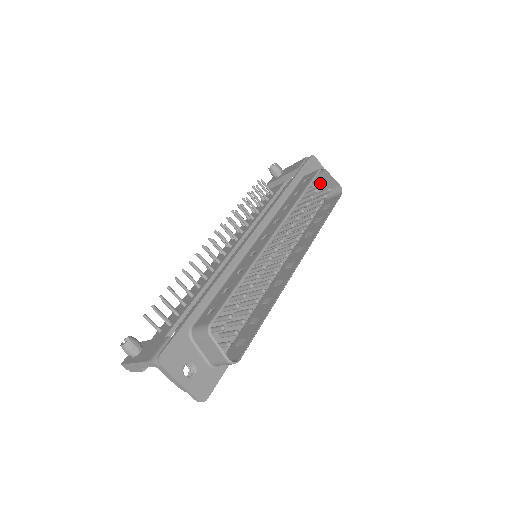
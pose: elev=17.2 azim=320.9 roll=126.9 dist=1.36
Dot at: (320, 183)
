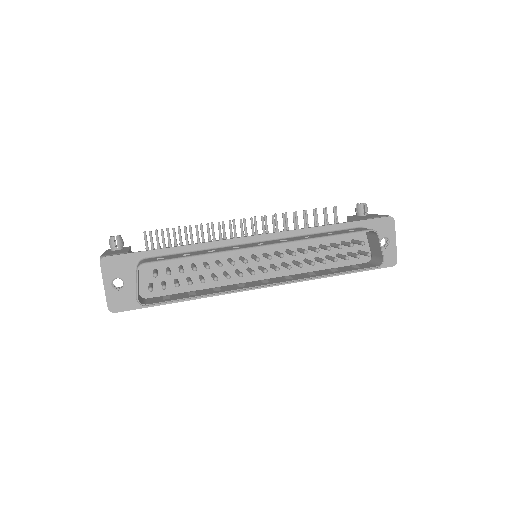
Dot at: (362, 242)
